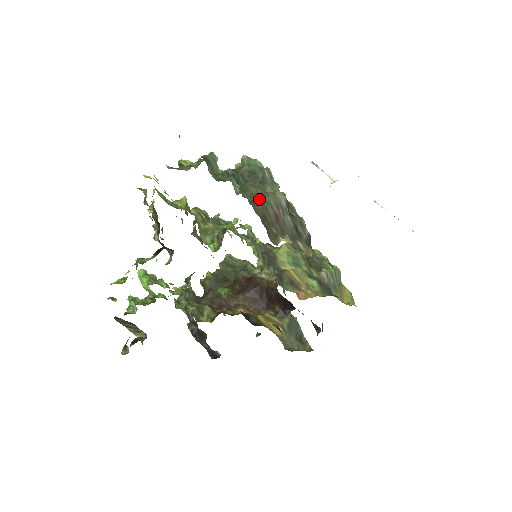
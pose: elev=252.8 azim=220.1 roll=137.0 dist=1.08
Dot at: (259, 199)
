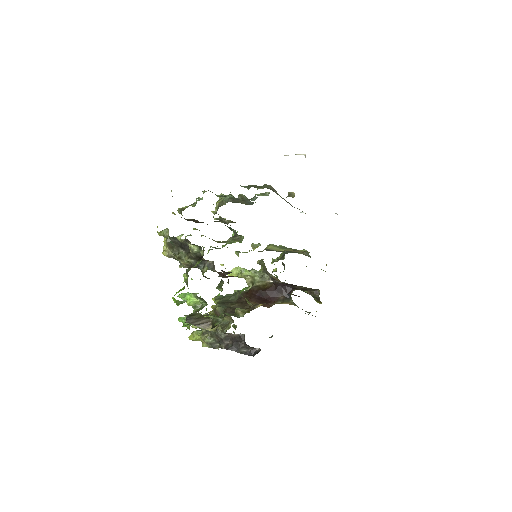
Dot at: occluded
